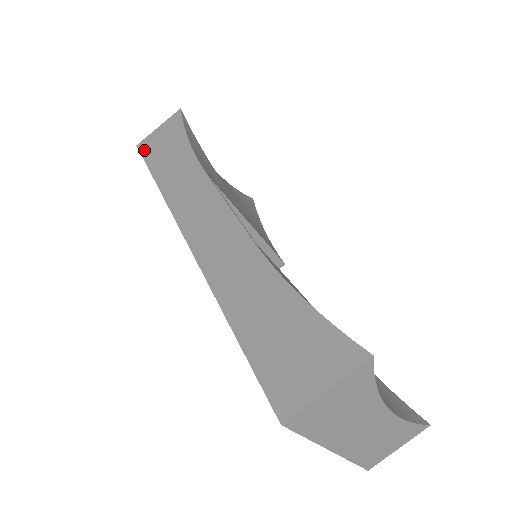
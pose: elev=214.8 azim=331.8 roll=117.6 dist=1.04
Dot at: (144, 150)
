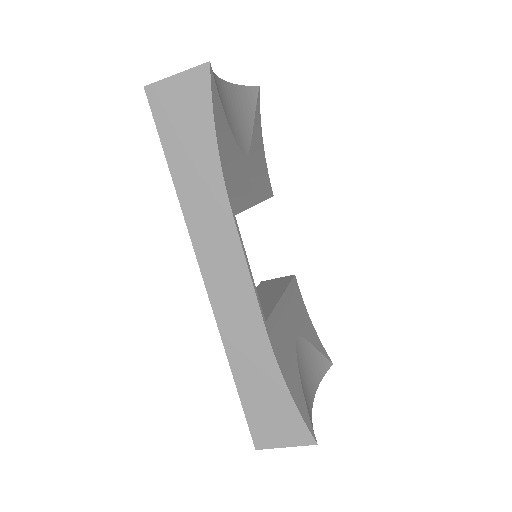
Dot at: (156, 108)
